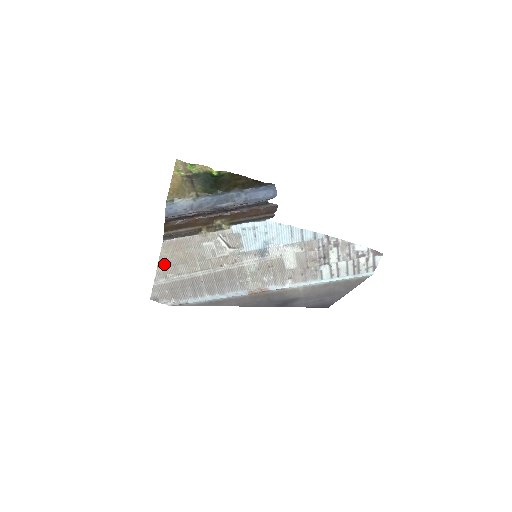
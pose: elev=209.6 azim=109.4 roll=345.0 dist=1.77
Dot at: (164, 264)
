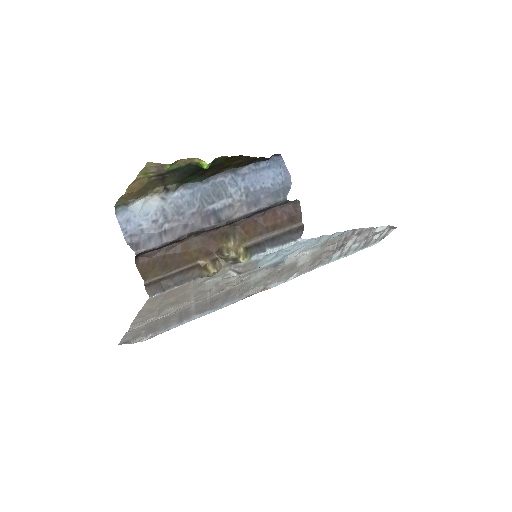
Dot at: (144, 314)
